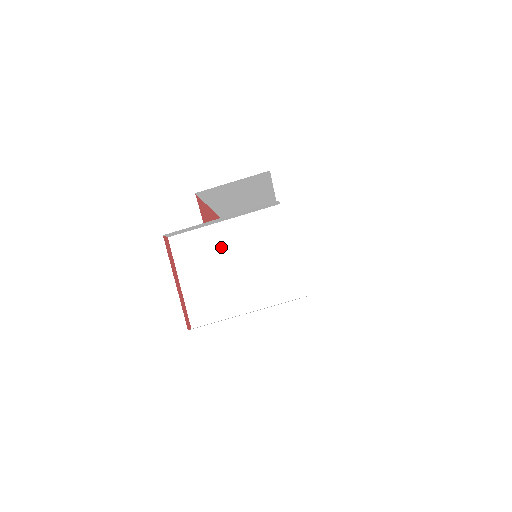
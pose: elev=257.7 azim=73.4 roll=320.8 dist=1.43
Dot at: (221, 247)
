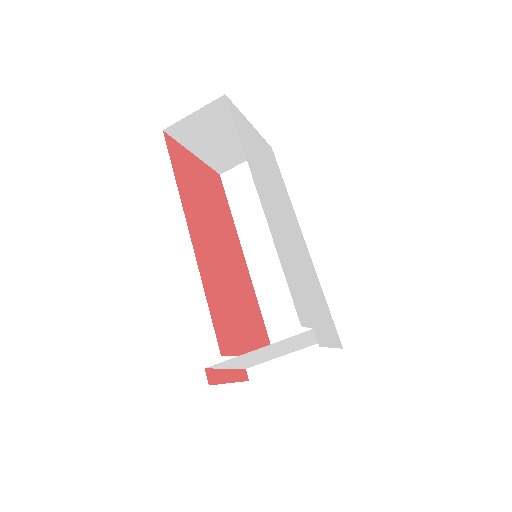
Dot at: (259, 354)
